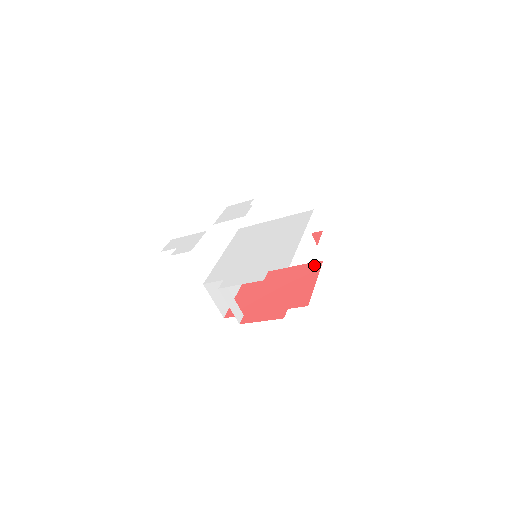
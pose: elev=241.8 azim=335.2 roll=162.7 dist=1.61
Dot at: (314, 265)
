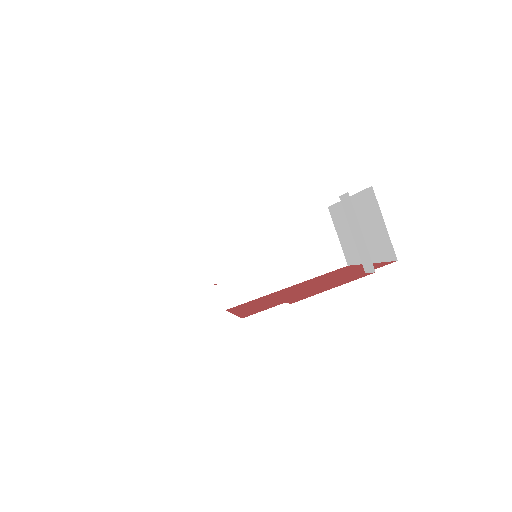
Dot at: (340, 269)
